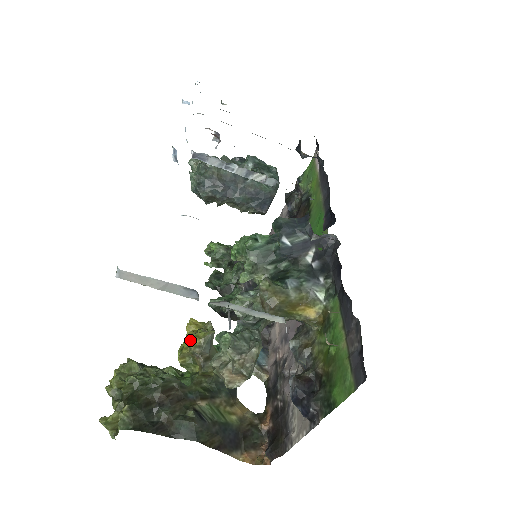
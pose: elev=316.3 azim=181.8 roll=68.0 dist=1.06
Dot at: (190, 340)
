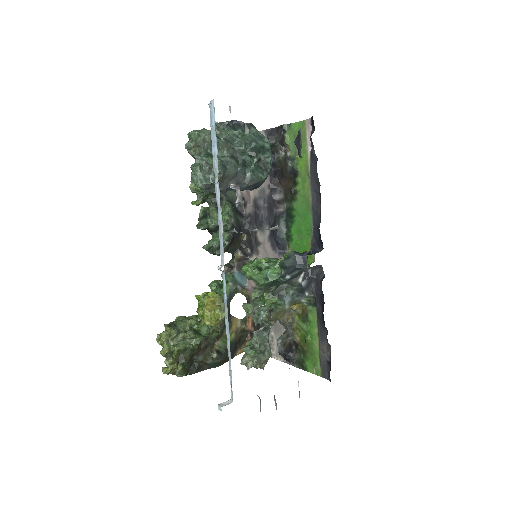
Dot at: (214, 324)
